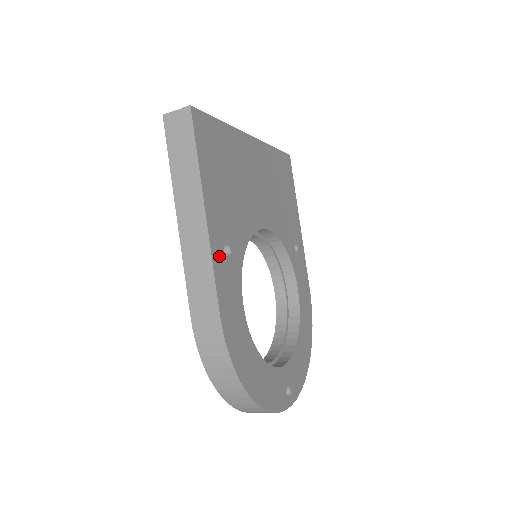
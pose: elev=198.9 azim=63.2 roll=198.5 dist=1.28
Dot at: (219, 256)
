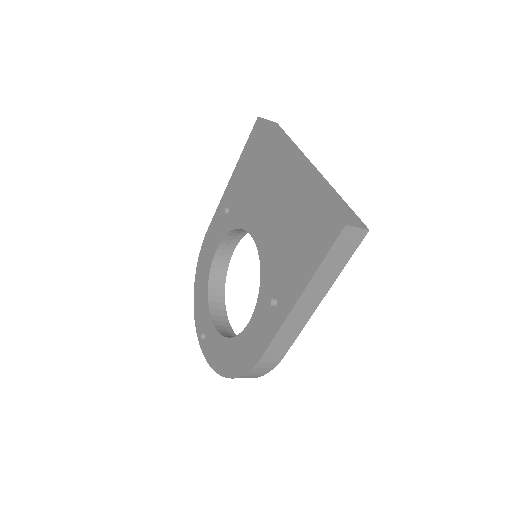
Dot at: occluded
